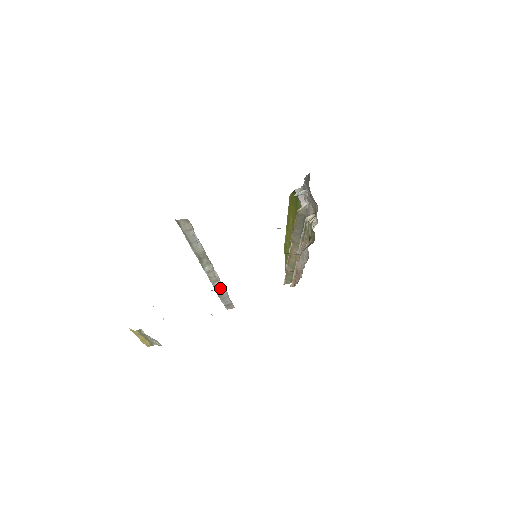
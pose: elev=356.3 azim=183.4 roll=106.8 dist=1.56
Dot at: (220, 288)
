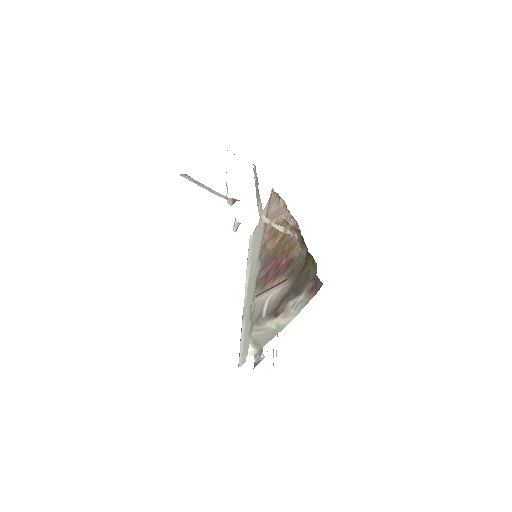
Dot at: occluded
